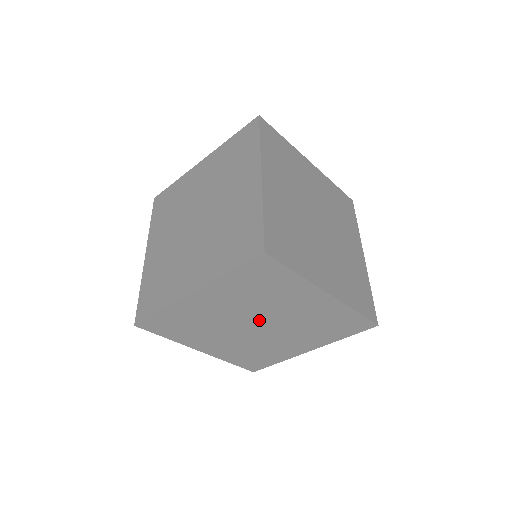
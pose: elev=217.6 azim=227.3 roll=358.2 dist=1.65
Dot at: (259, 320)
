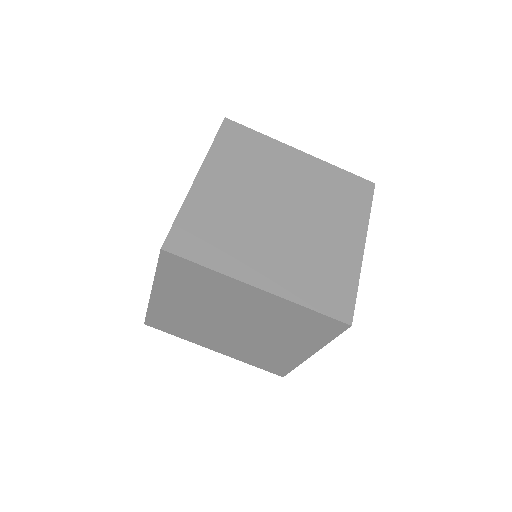
Dot at: (228, 319)
